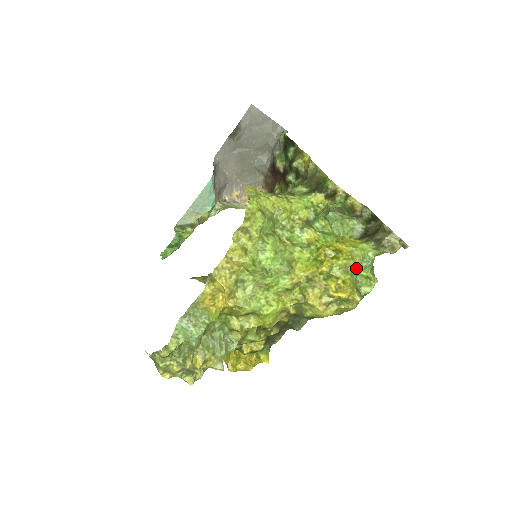
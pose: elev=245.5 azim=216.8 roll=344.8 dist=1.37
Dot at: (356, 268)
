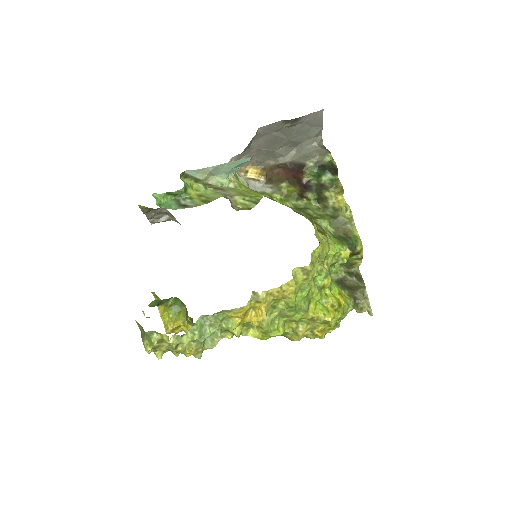
Dot at: (339, 319)
